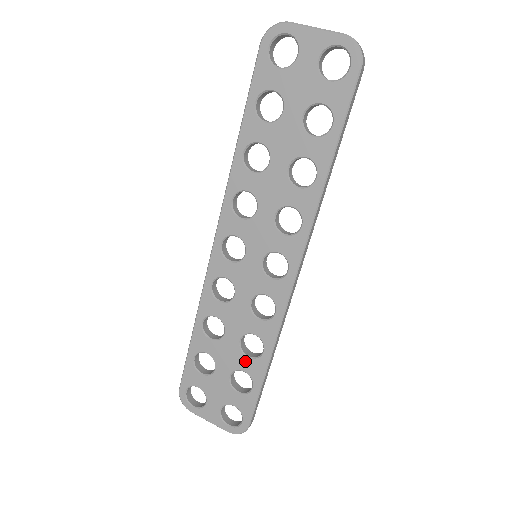
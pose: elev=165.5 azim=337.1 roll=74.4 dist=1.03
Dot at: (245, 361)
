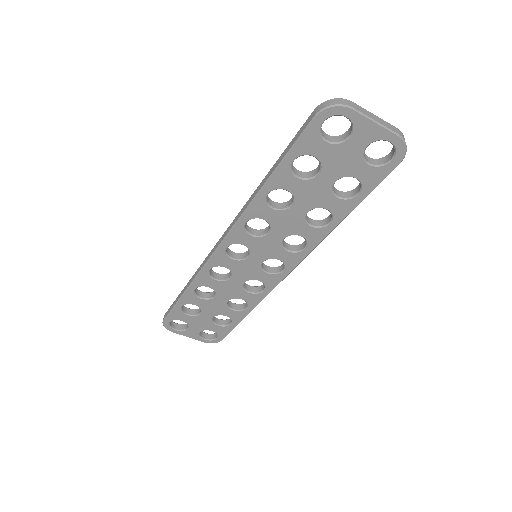
Dot at: (229, 312)
